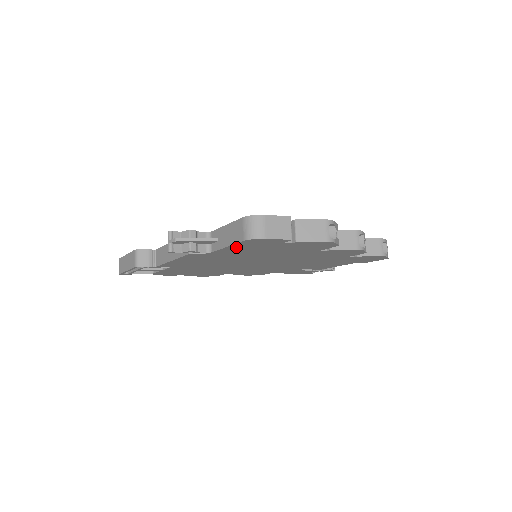
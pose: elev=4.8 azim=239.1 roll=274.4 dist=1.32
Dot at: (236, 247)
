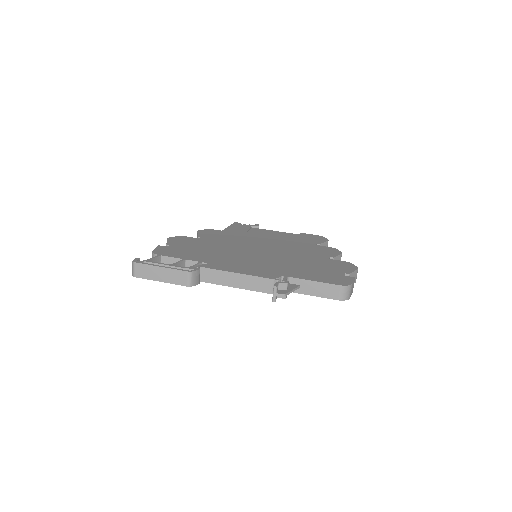
Dot at: occluded
